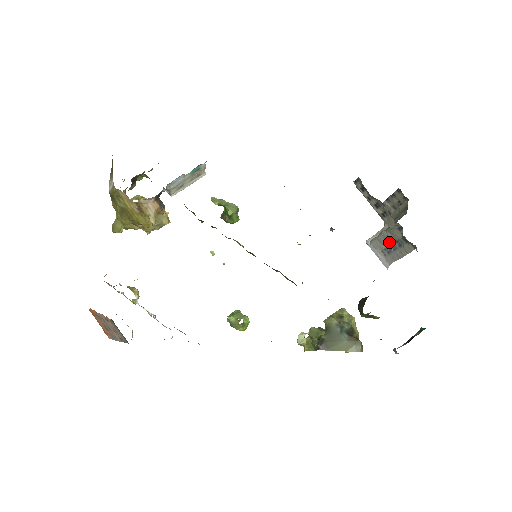
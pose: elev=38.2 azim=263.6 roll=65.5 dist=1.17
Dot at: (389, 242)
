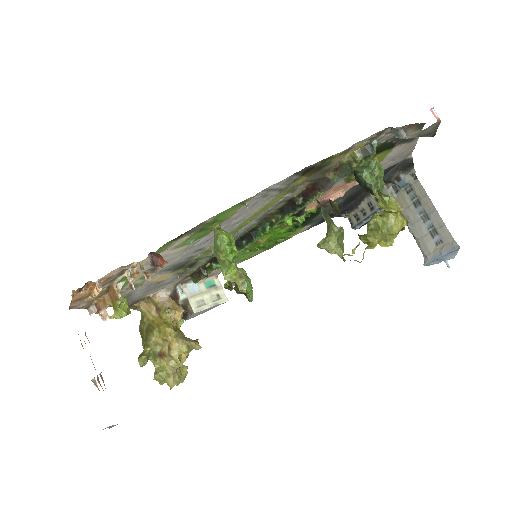
Dot at: (417, 219)
